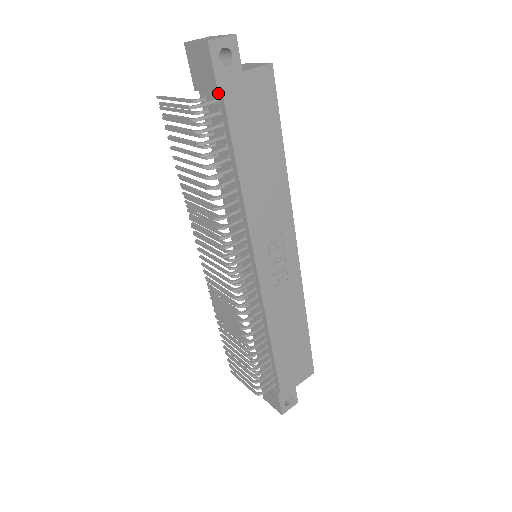
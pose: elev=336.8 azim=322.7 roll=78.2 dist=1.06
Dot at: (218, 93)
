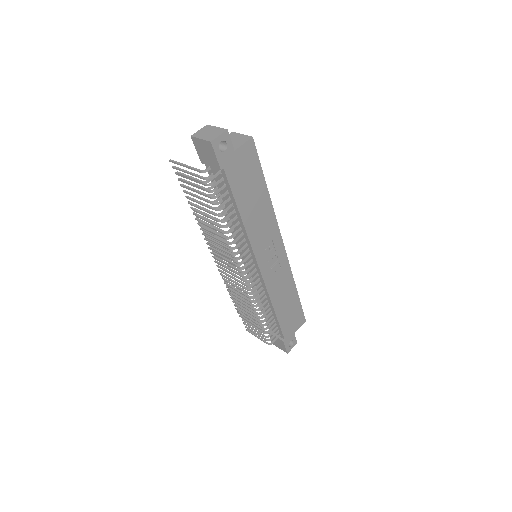
Dot at: (220, 168)
